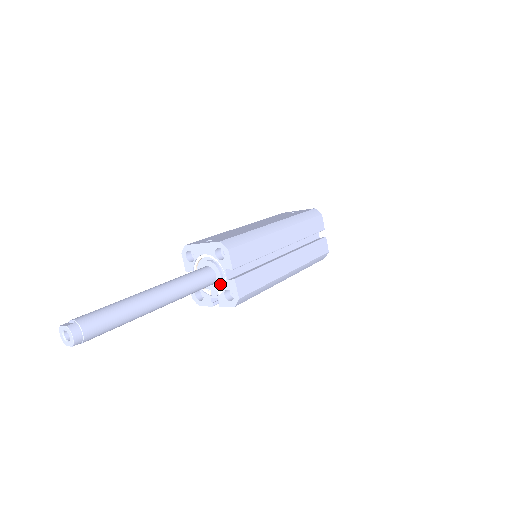
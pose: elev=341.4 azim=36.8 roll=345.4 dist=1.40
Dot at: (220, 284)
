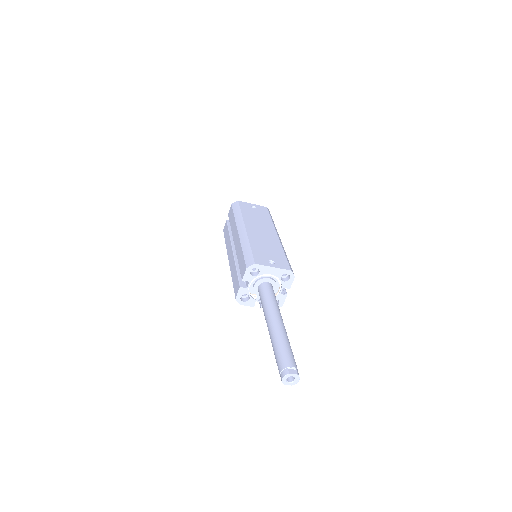
Dot at: occluded
